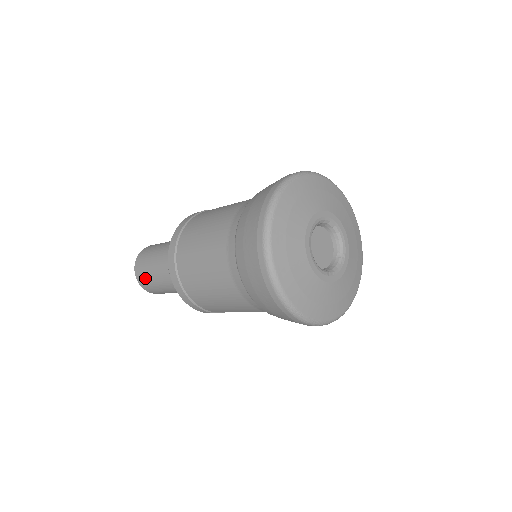
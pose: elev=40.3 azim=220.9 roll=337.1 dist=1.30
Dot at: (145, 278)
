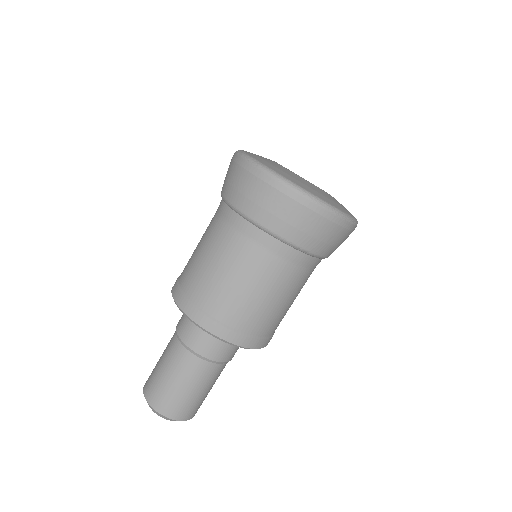
Dot at: (162, 392)
